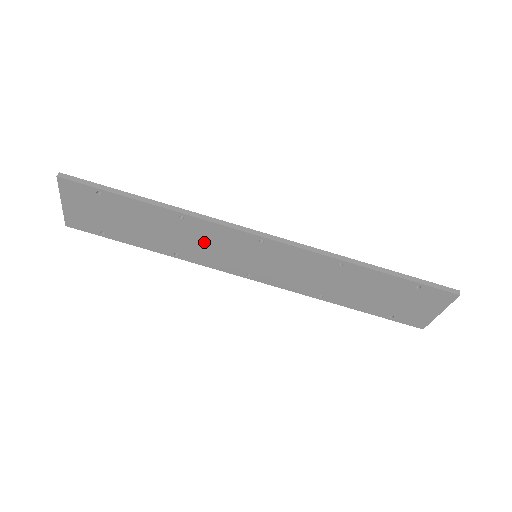
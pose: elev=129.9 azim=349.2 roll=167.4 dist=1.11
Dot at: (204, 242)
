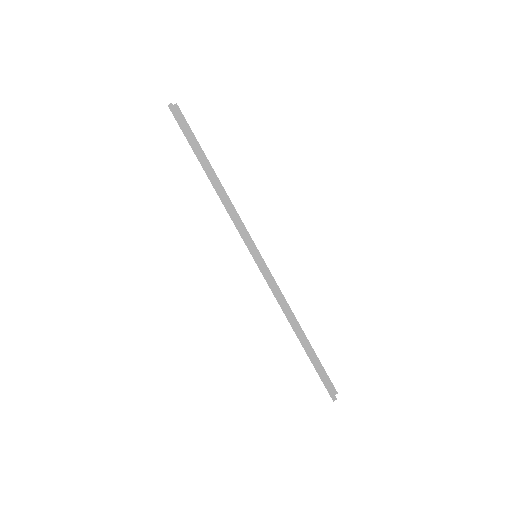
Dot at: occluded
